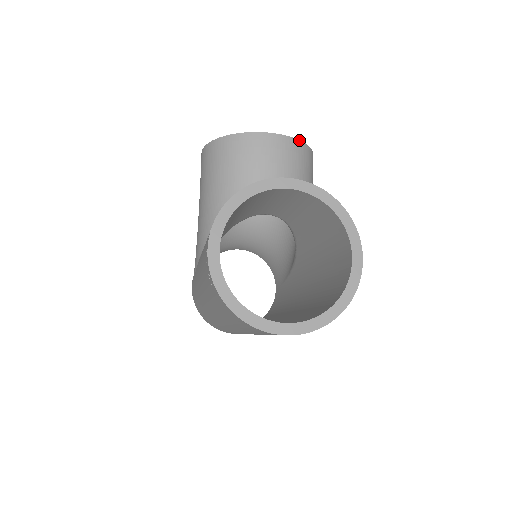
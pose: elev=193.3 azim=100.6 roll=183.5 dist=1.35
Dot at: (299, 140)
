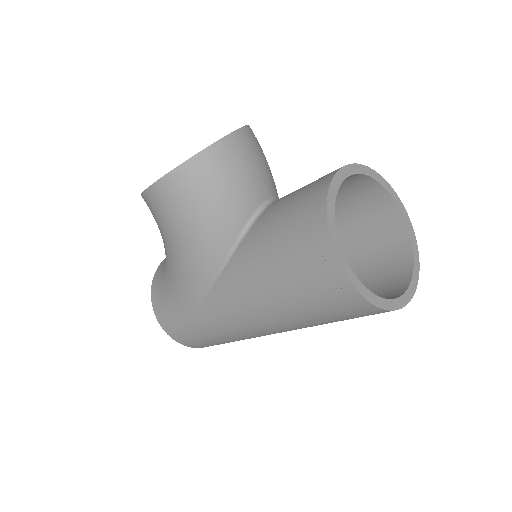
Dot at: (248, 125)
